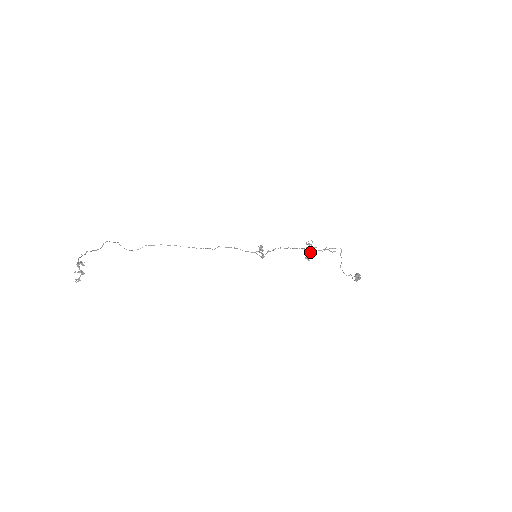
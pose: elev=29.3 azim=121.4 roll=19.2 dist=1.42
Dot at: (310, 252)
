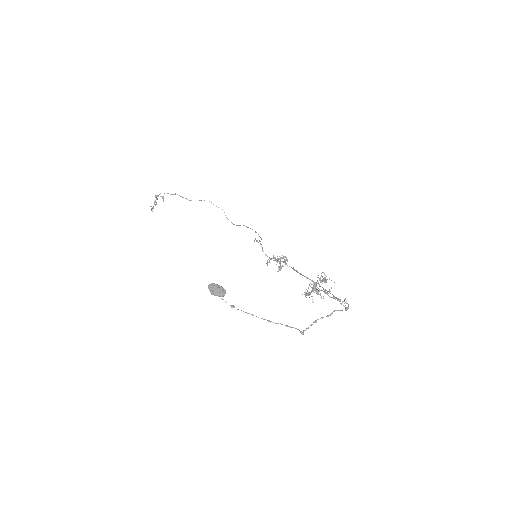
Dot at: (315, 289)
